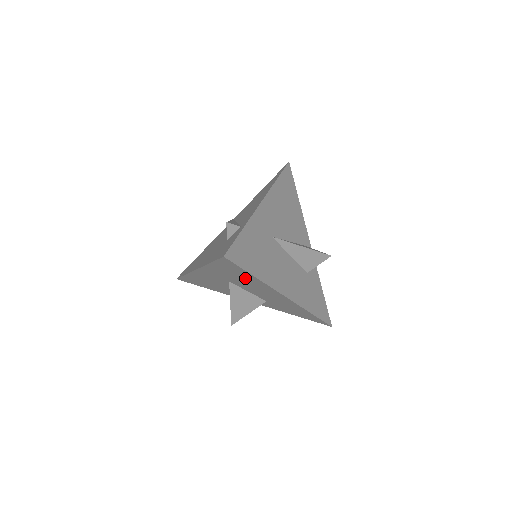
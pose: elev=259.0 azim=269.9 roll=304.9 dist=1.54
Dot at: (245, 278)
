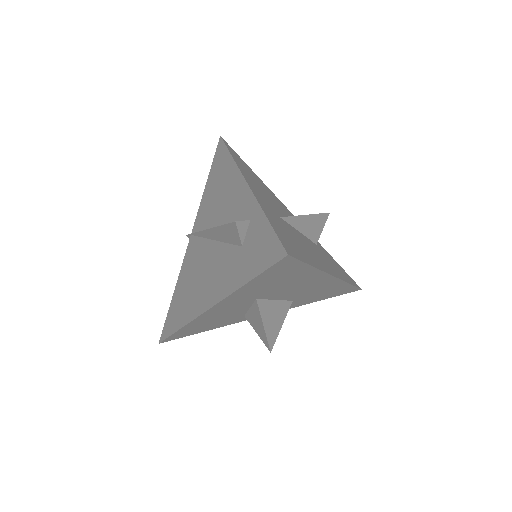
Dot at: (291, 278)
